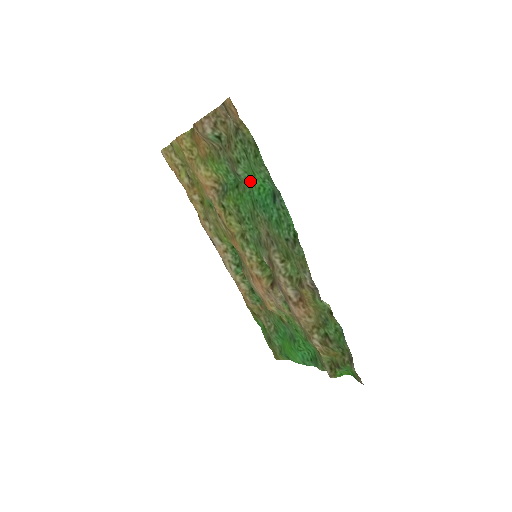
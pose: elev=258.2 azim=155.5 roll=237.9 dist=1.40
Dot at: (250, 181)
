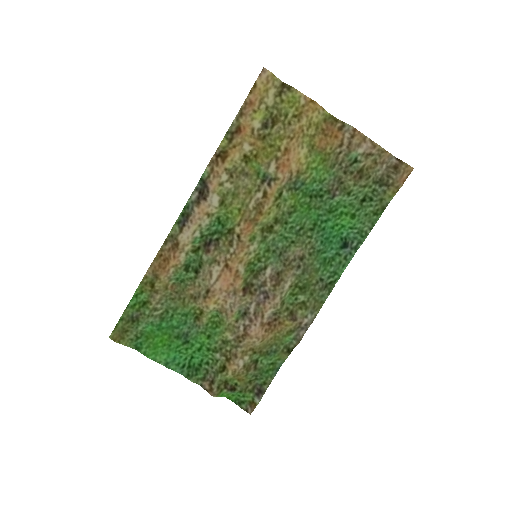
Dot at: (335, 212)
